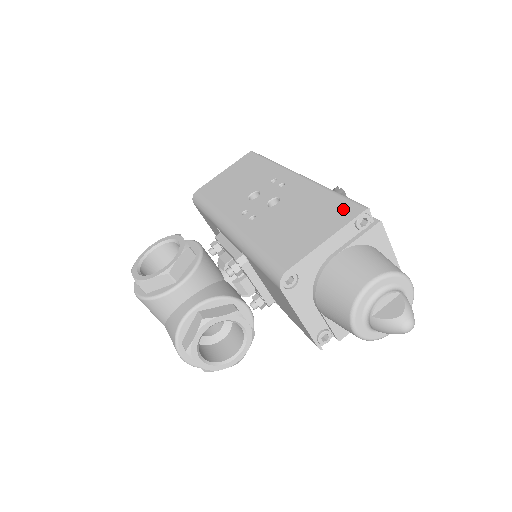
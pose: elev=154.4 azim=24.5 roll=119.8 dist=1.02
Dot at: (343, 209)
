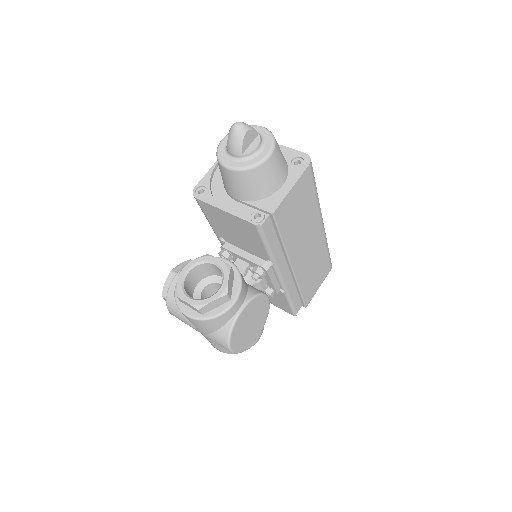
Dot at: occluded
